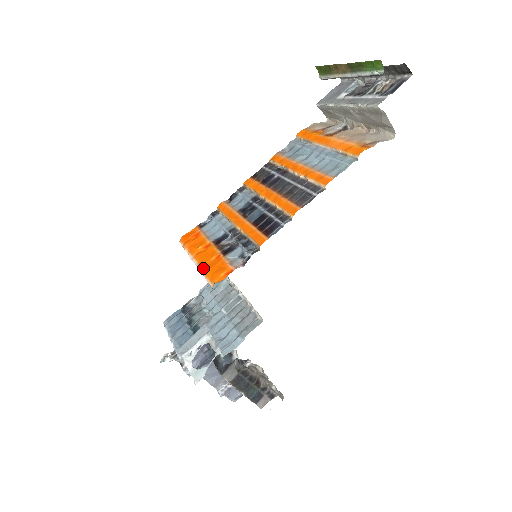
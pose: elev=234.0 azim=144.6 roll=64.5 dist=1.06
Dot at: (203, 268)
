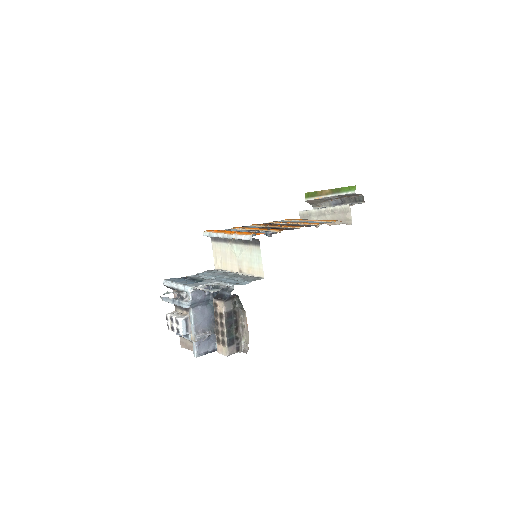
Dot at: occluded
